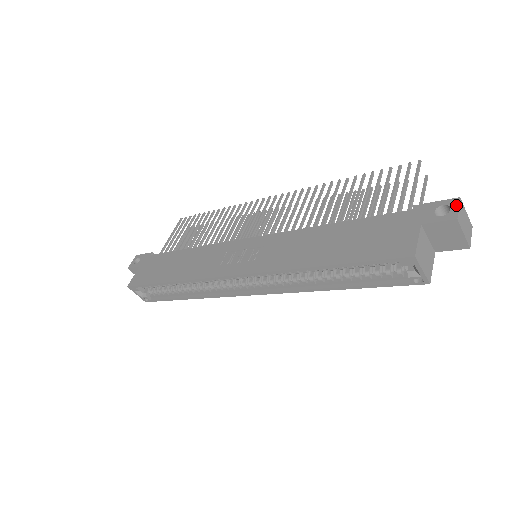
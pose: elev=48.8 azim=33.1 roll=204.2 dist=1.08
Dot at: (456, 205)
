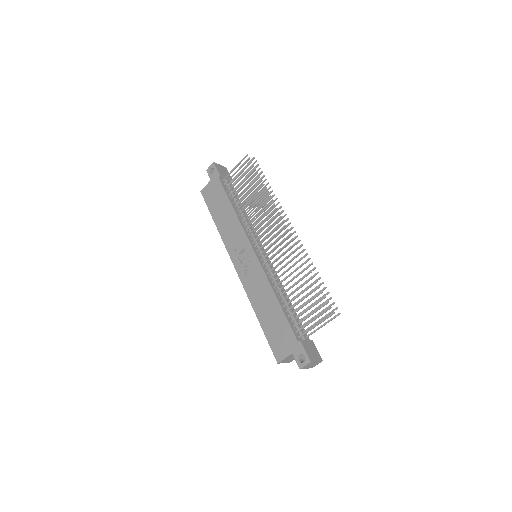
Dot at: (306, 364)
